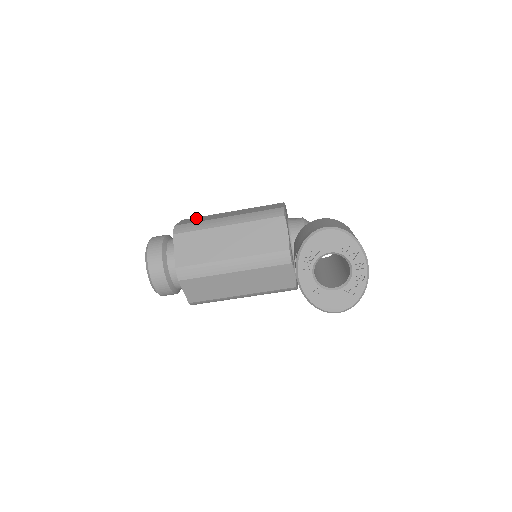
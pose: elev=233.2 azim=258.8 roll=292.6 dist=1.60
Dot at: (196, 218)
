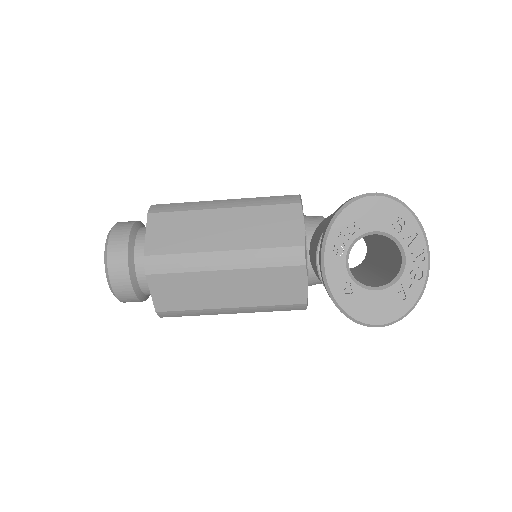
Dot at: occluded
